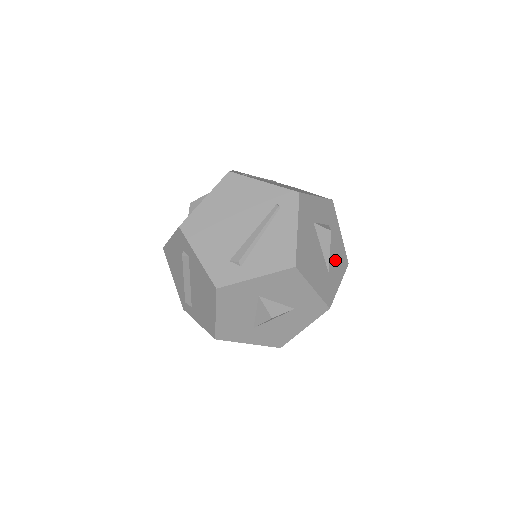
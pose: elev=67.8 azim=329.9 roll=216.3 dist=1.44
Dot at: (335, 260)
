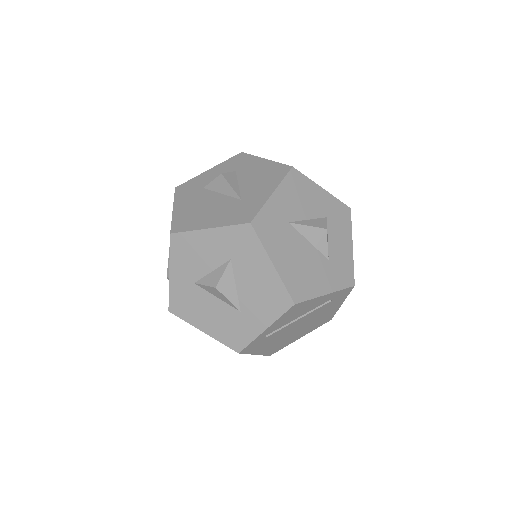
Dot at: (256, 183)
